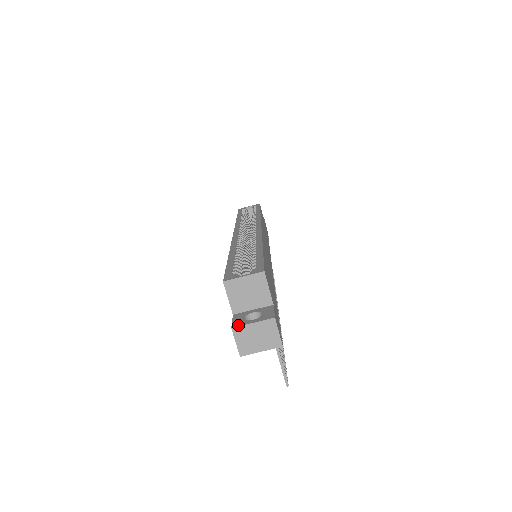
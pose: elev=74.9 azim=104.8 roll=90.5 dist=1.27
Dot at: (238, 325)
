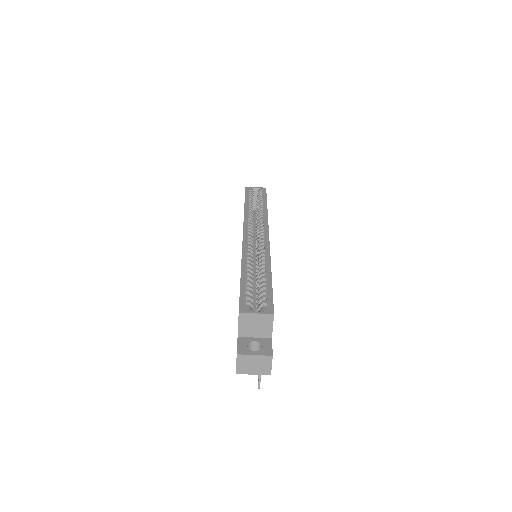
Dot at: (242, 353)
